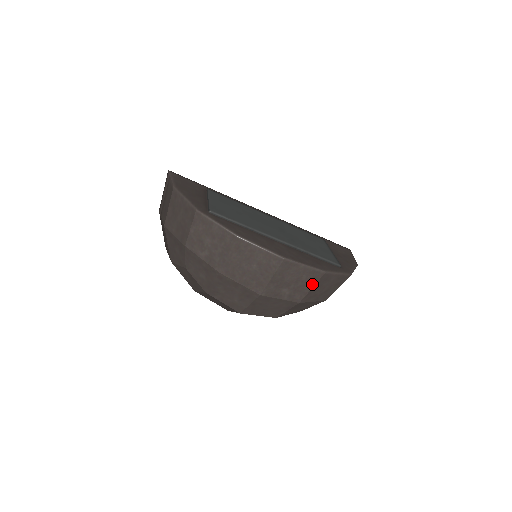
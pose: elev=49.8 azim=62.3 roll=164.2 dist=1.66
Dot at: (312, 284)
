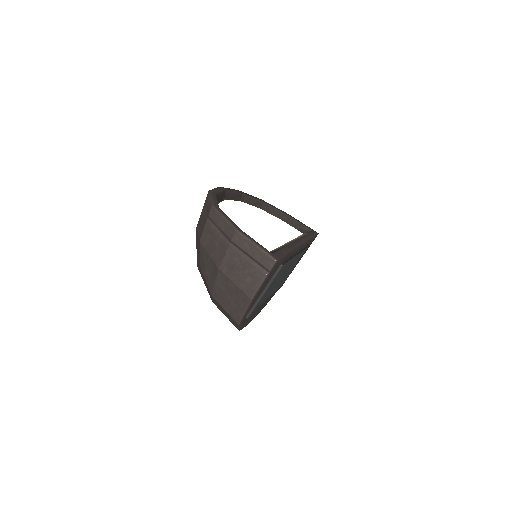
Dot at: occluded
